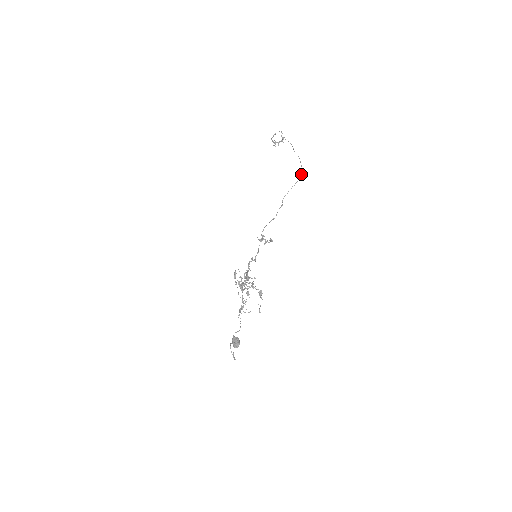
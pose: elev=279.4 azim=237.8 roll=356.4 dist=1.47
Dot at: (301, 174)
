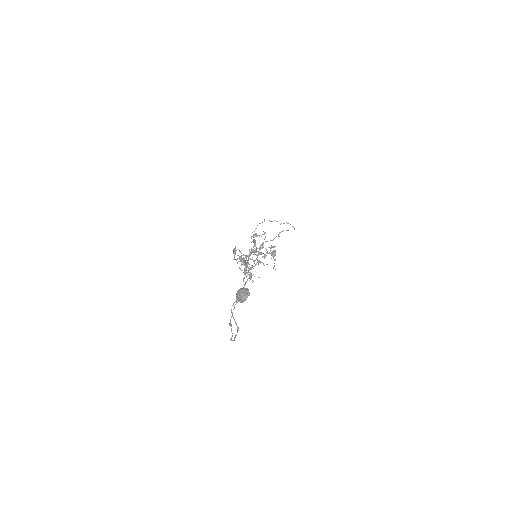
Dot at: occluded
